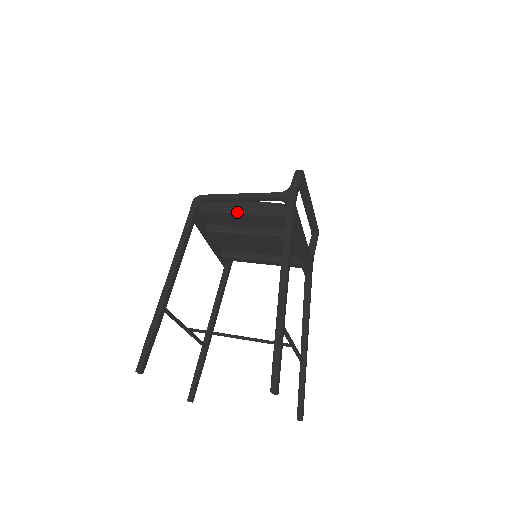
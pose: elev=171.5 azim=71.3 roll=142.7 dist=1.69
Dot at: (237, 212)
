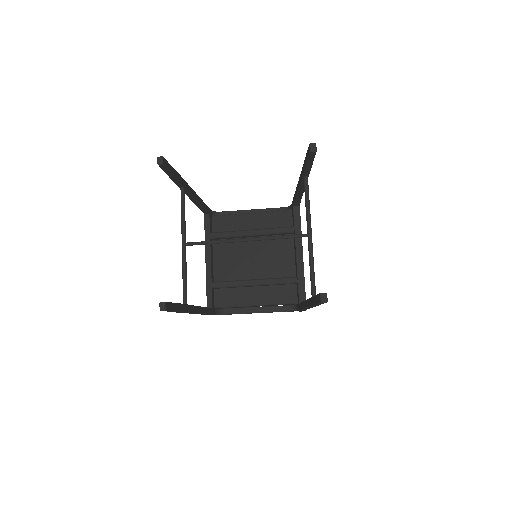
Dot at: (247, 213)
